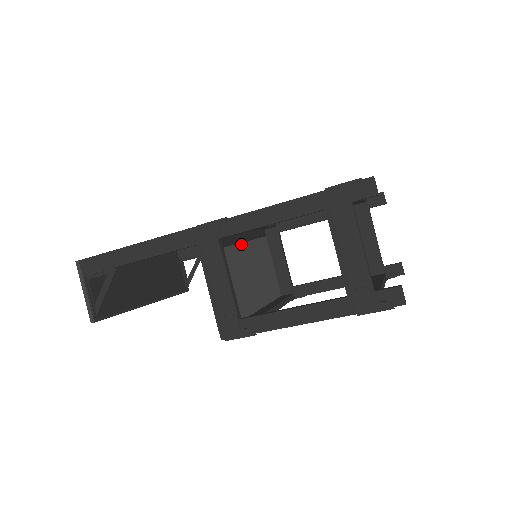
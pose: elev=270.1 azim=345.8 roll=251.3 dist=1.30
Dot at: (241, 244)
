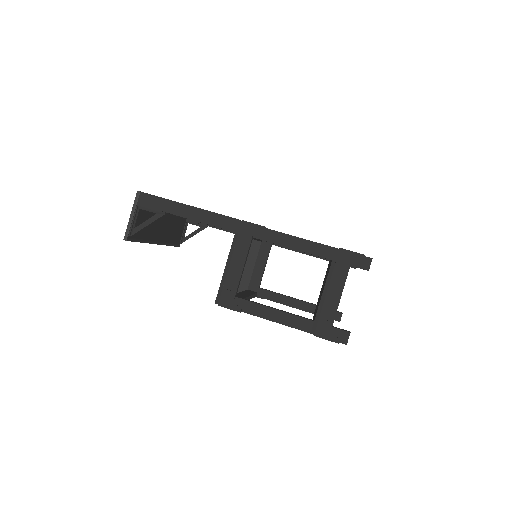
Dot at: occluded
